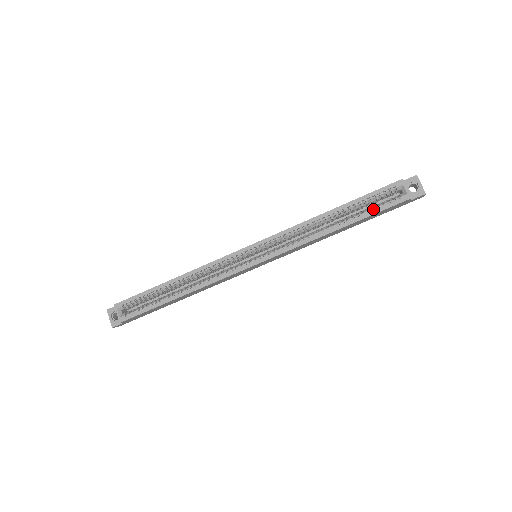
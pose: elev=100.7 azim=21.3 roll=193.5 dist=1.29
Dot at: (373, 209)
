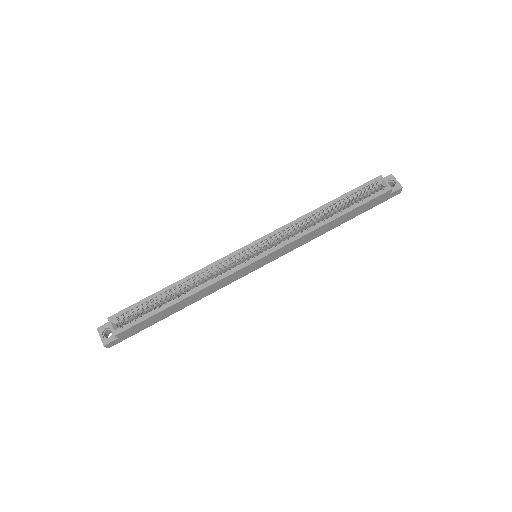
Dot at: occluded
